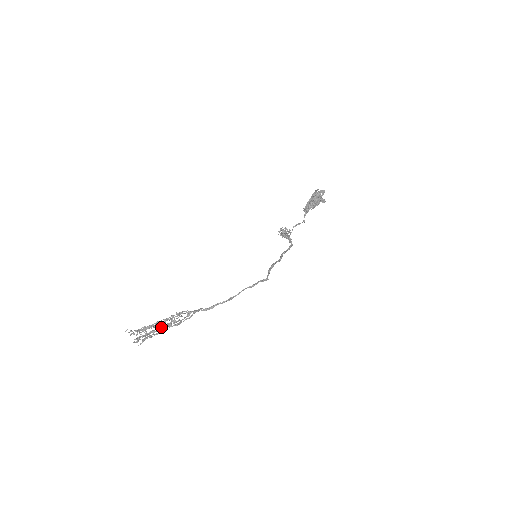
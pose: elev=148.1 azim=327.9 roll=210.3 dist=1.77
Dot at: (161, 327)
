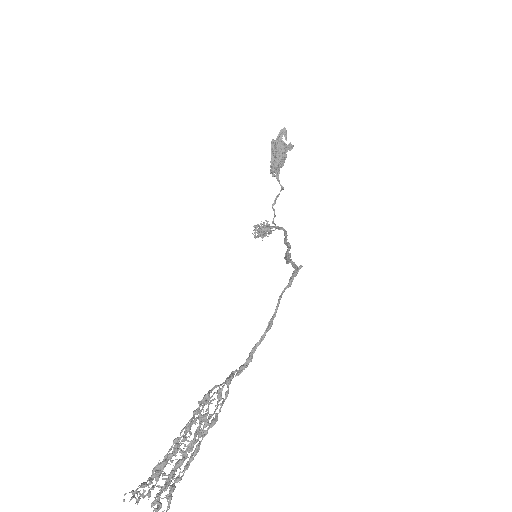
Dot at: (188, 445)
